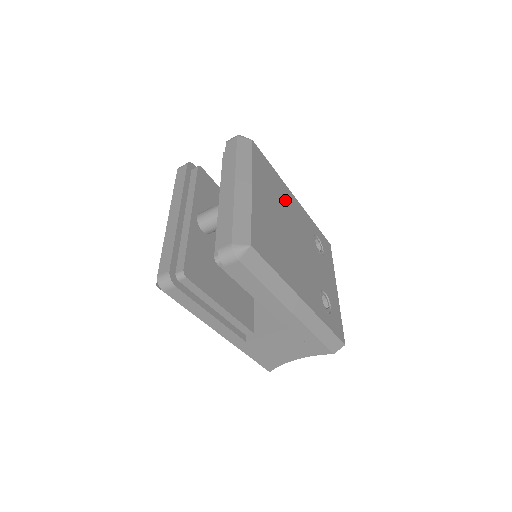
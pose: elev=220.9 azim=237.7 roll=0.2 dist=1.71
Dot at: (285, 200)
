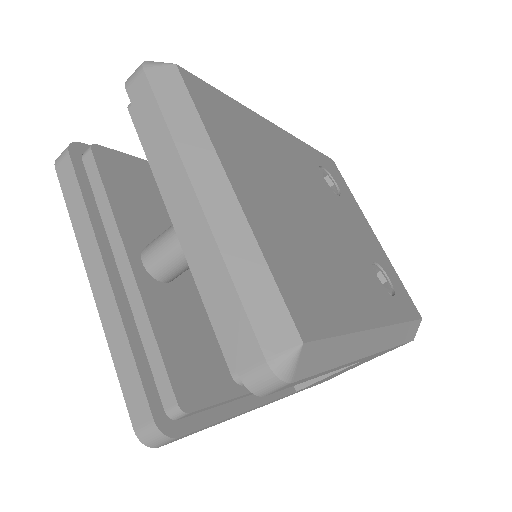
Dot at: (270, 148)
